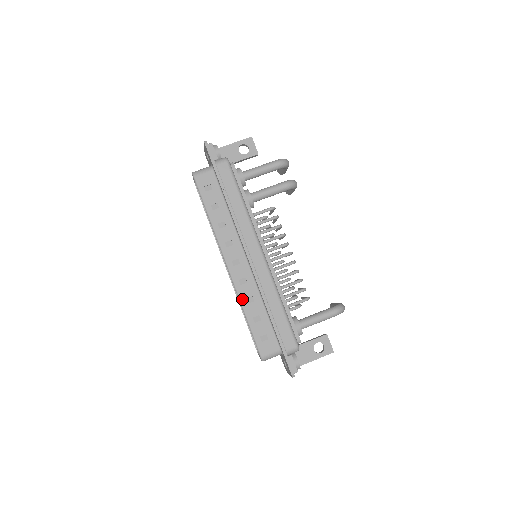
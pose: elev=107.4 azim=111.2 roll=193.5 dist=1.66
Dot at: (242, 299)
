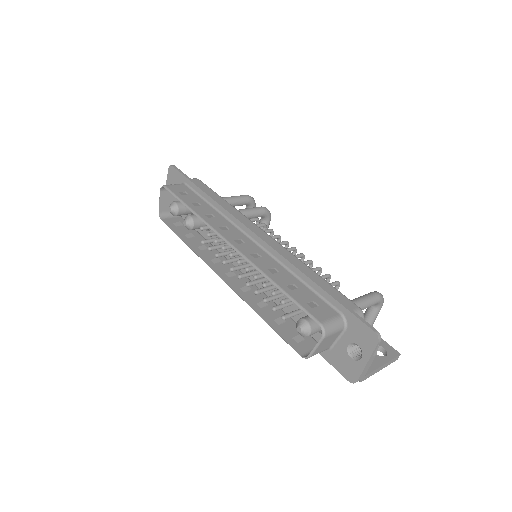
Dot at: (263, 270)
